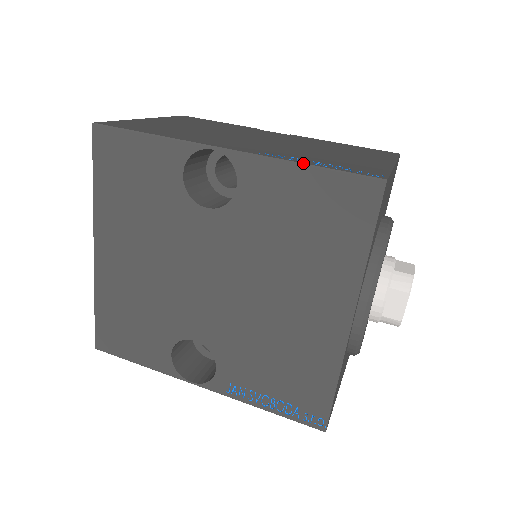
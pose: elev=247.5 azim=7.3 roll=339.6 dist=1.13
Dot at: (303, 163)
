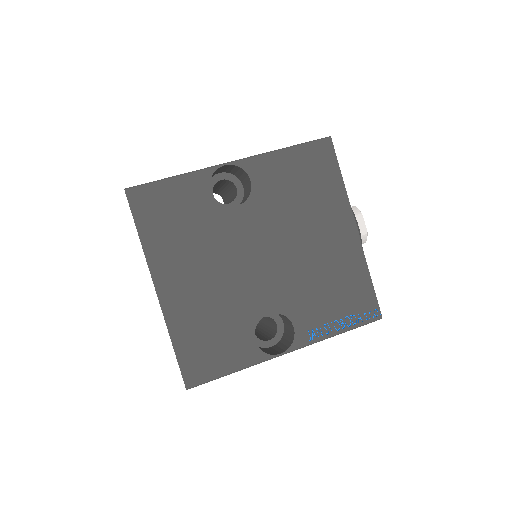
Dot at: (283, 148)
